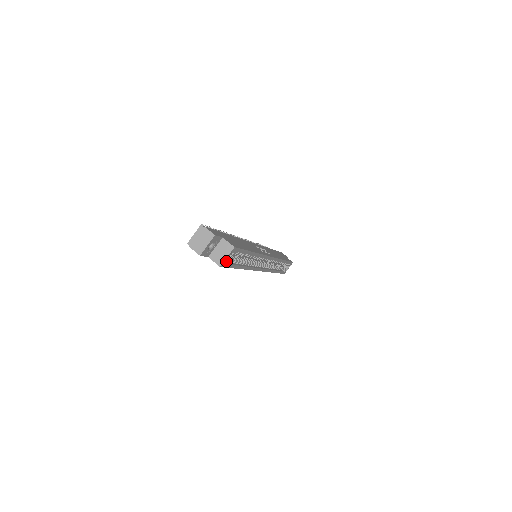
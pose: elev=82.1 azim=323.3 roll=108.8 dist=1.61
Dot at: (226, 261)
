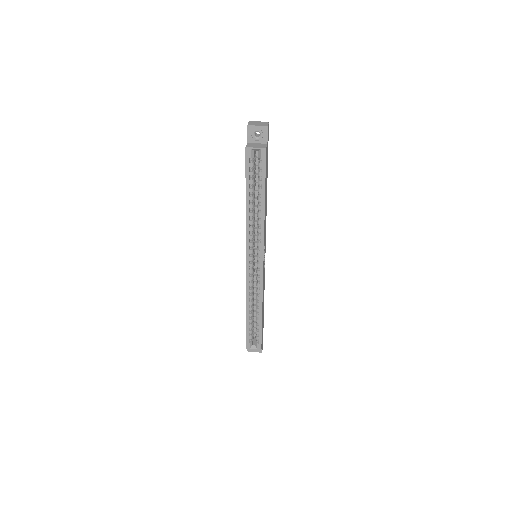
Dot at: (251, 154)
